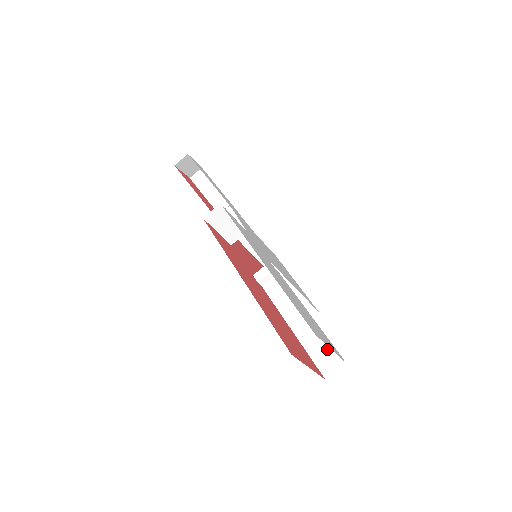
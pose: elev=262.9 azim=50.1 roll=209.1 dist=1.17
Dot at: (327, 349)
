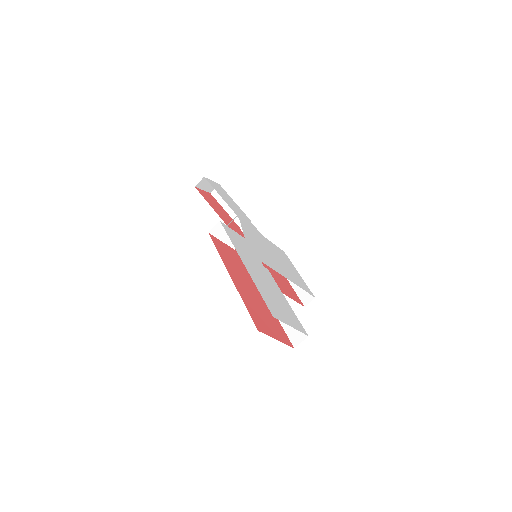
Dot at: occluded
